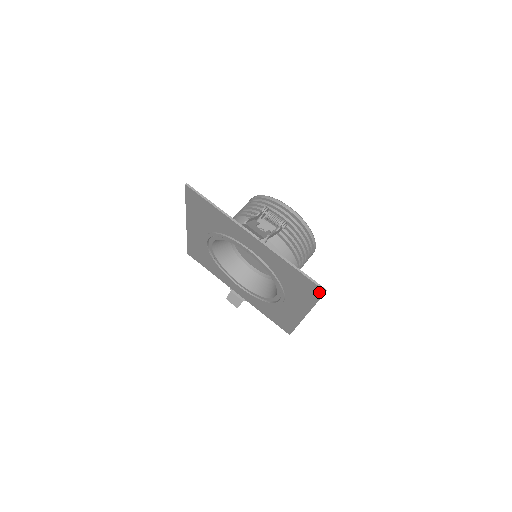
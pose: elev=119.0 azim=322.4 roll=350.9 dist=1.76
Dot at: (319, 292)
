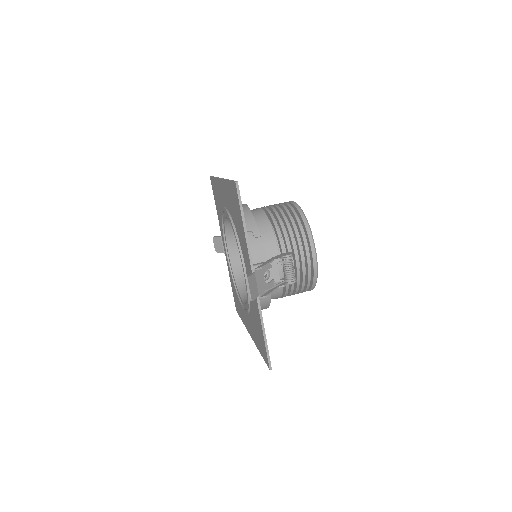
Dot at: (266, 361)
